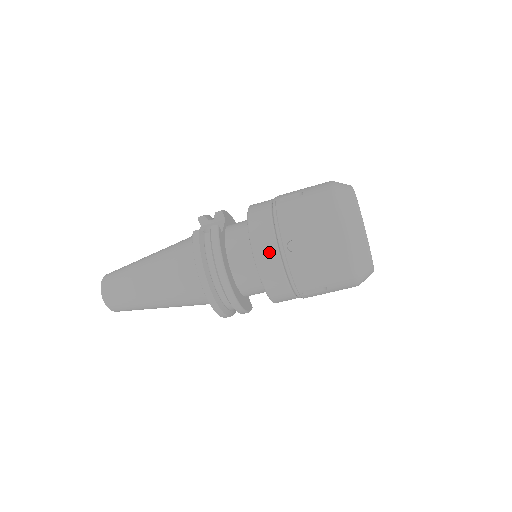
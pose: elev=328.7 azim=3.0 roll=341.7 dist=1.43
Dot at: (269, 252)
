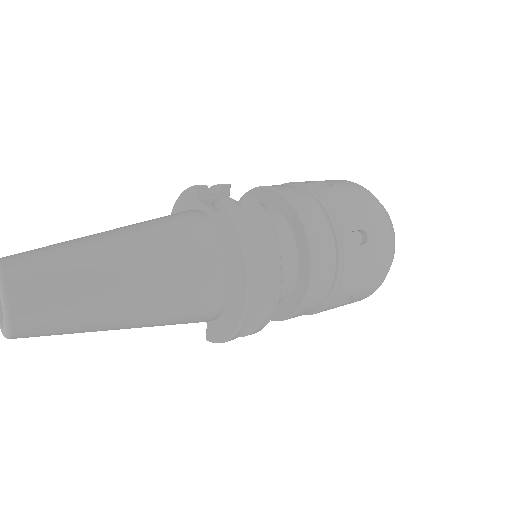
Dot at: (326, 243)
